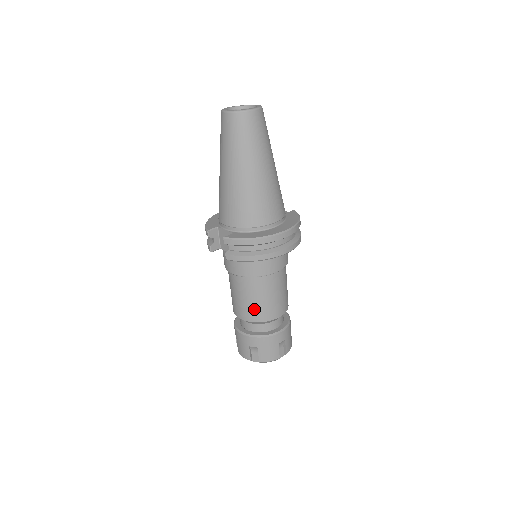
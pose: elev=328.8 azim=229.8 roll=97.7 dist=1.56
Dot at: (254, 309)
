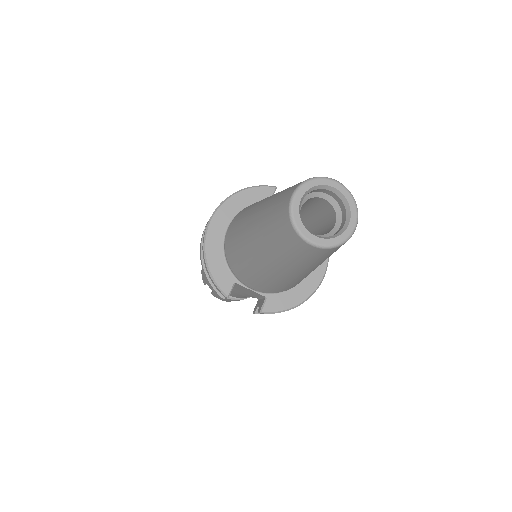
Dot at: occluded
